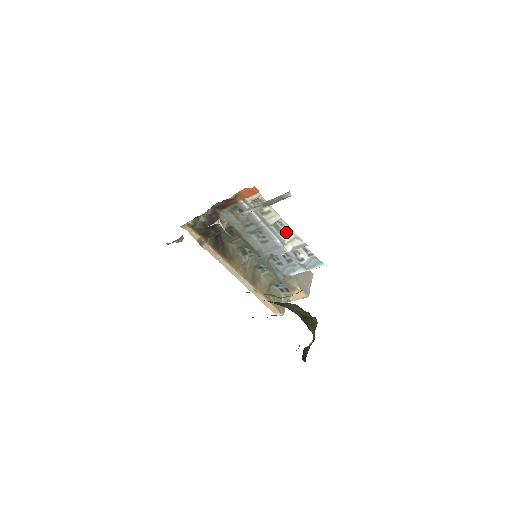
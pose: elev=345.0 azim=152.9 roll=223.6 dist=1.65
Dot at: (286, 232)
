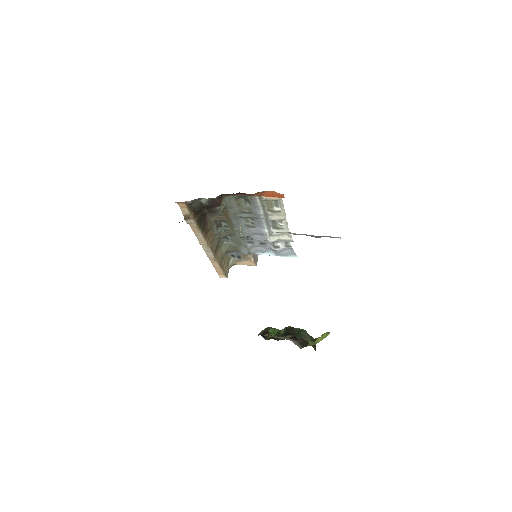
Dot at: (280, 227)
